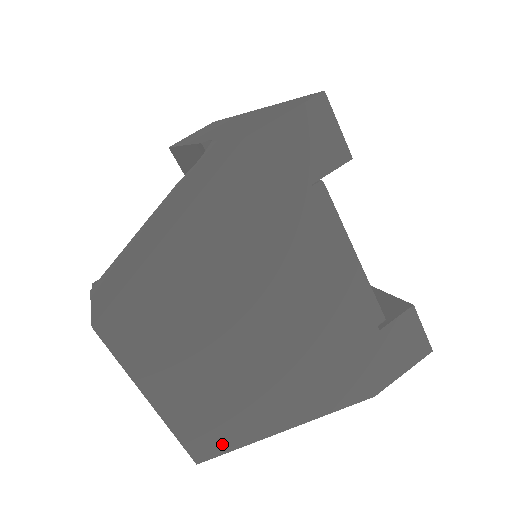
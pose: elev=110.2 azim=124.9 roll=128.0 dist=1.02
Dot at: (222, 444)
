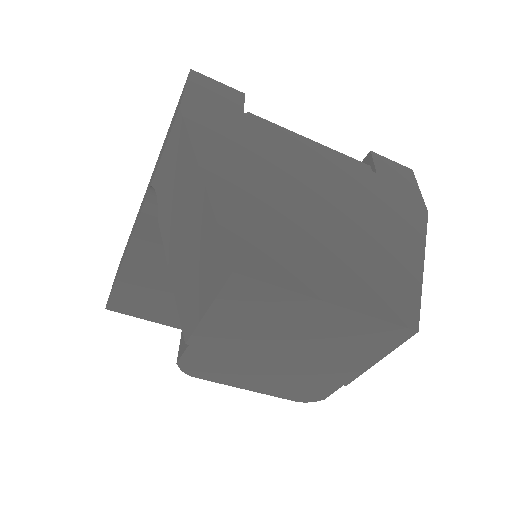
Dot at: (409, 303)
